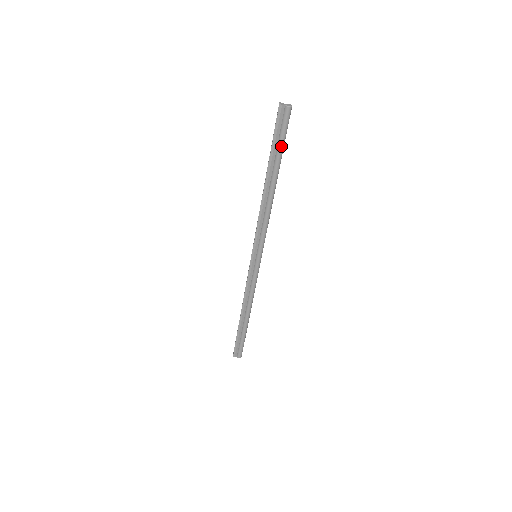
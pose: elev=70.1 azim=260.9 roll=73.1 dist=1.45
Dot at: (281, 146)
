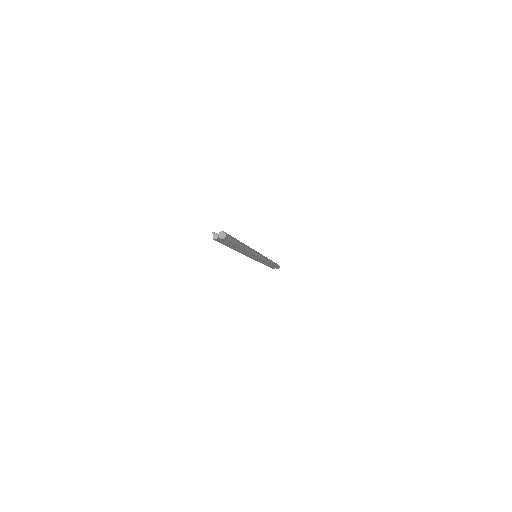
Dot at: (233, 244)
